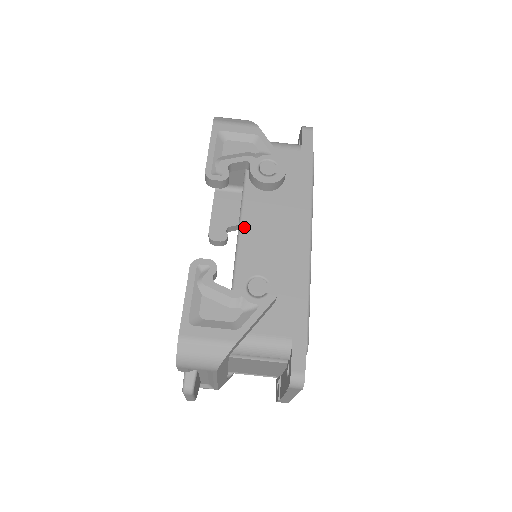
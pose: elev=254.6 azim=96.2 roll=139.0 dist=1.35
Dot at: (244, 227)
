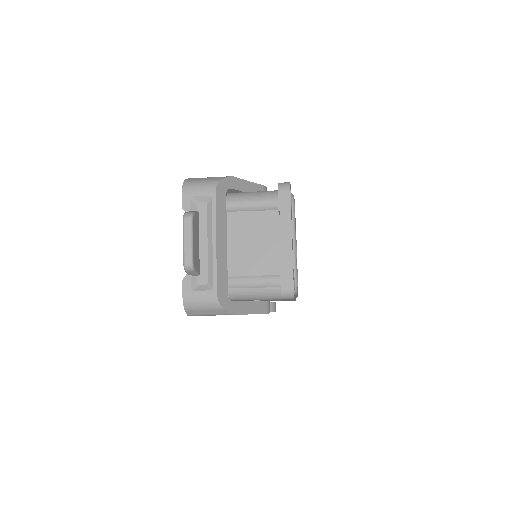
Dot at: occluded
